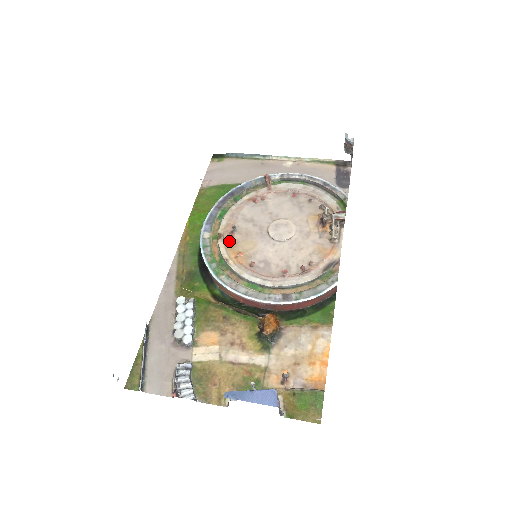
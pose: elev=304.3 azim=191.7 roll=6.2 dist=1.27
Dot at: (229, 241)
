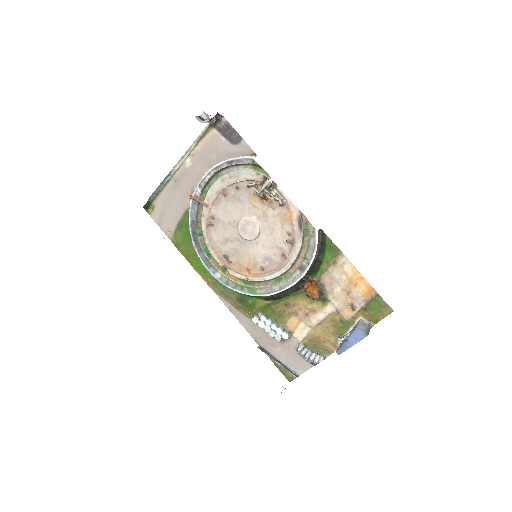
Dot at: (233, 267)
